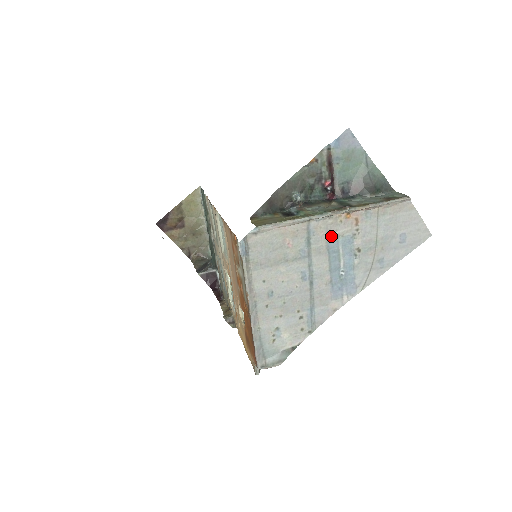
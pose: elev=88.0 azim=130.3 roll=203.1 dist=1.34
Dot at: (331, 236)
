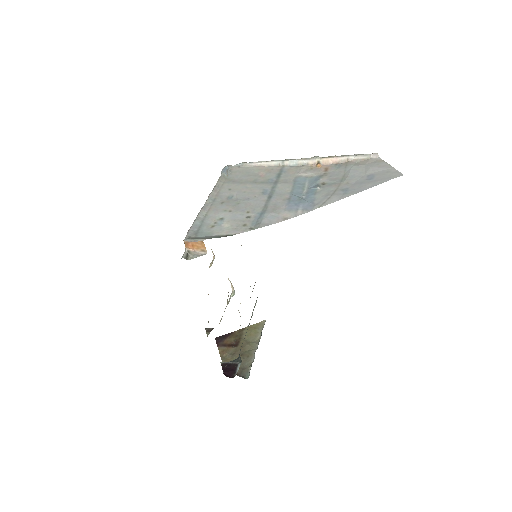
Dot at: (300, 176)
